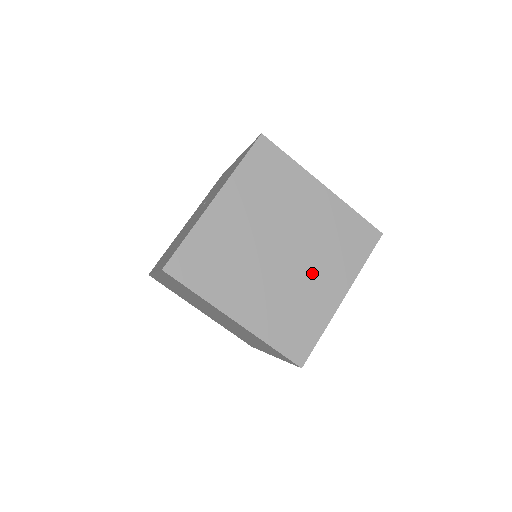
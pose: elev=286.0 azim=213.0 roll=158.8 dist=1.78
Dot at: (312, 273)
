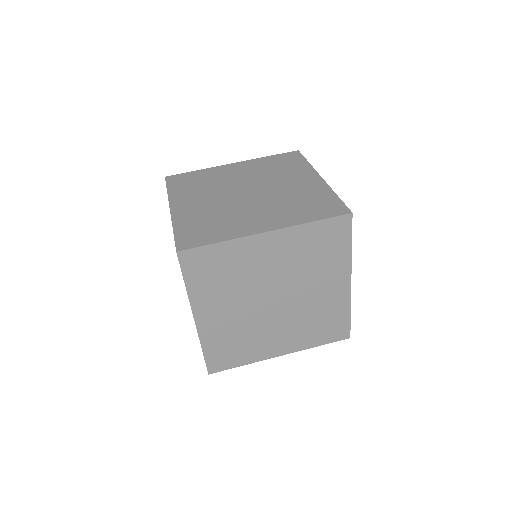
Dot at: (283, 185)
